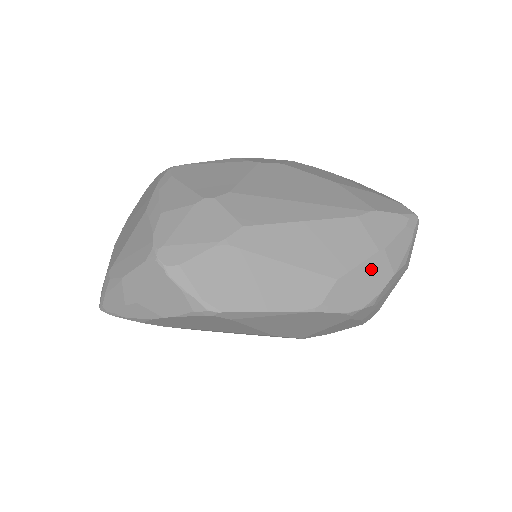
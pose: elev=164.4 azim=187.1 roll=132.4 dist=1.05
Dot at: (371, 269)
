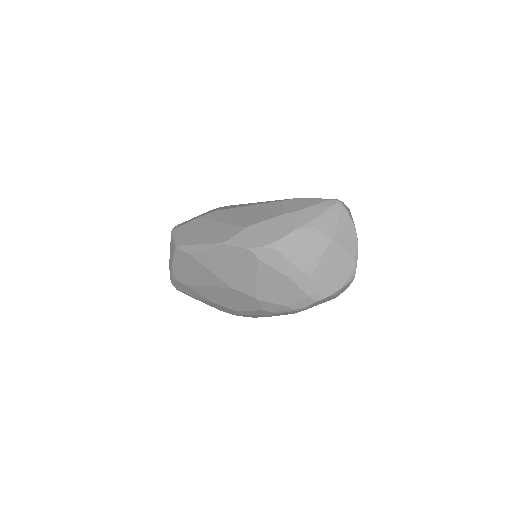
Dot at: (275, 224)
